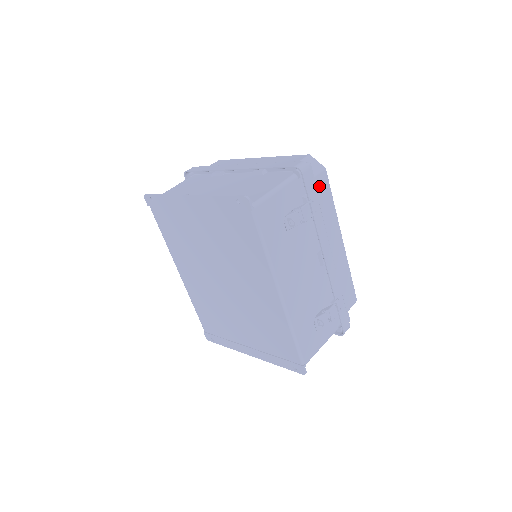
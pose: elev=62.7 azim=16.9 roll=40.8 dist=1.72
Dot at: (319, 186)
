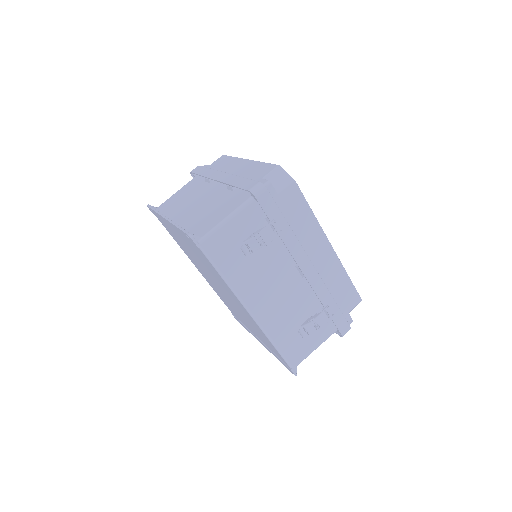
Dot at: (287, 201)
